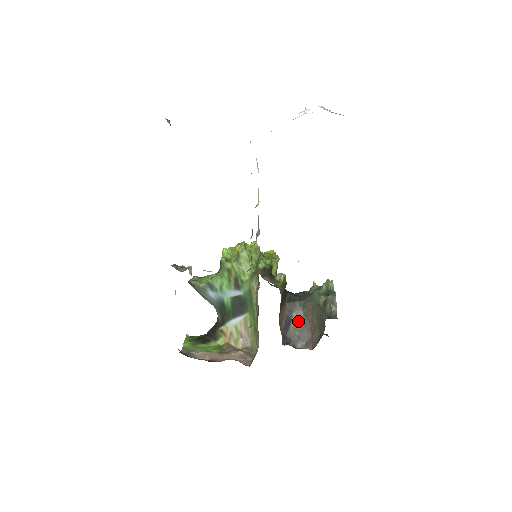
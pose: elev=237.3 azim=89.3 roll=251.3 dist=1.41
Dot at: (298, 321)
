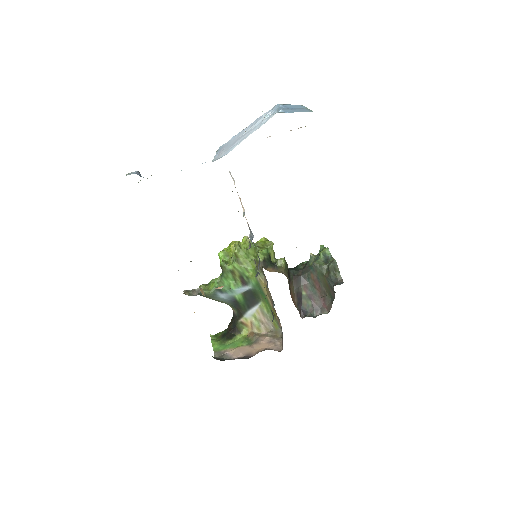
Dot at: (308, 292)
